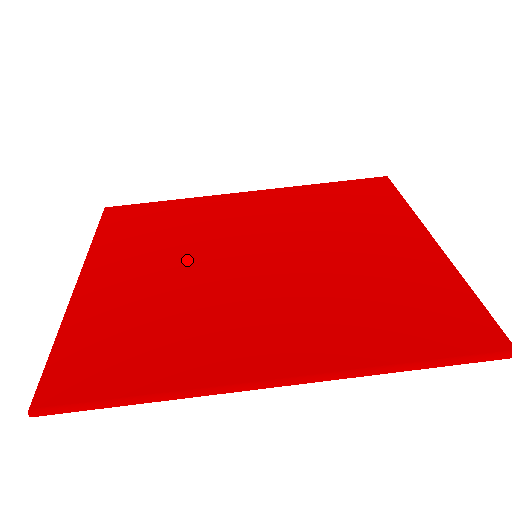
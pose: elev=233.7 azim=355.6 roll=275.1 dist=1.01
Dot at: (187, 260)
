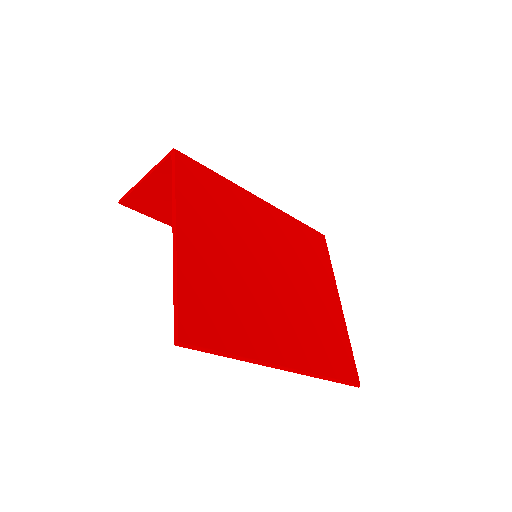
Dot at: (238, 250)
